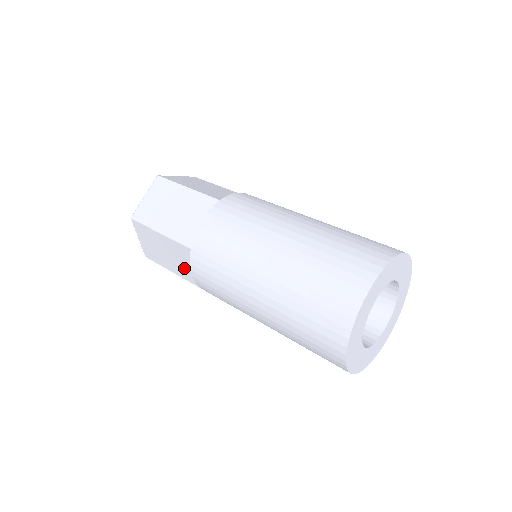
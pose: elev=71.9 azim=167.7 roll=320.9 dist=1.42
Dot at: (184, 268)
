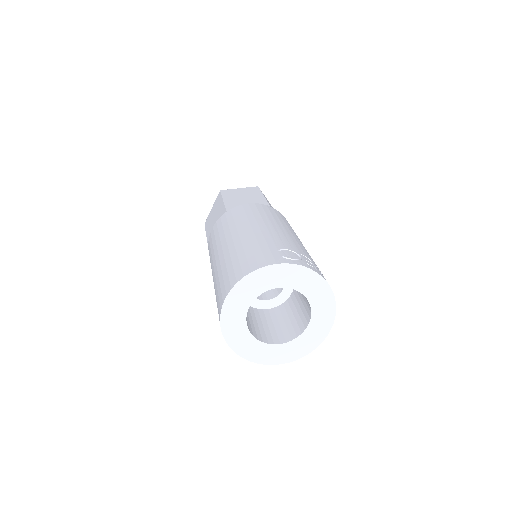
Dot at: occluded
